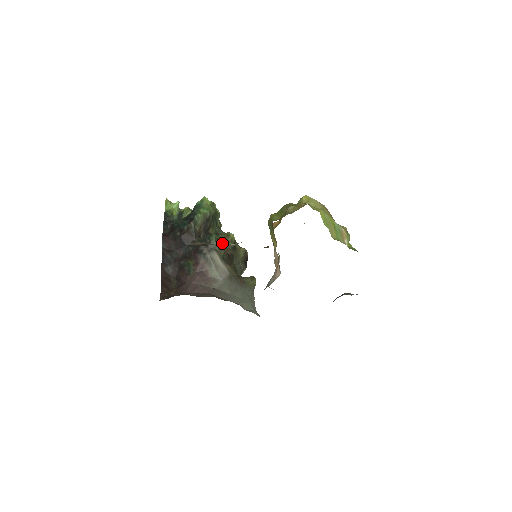
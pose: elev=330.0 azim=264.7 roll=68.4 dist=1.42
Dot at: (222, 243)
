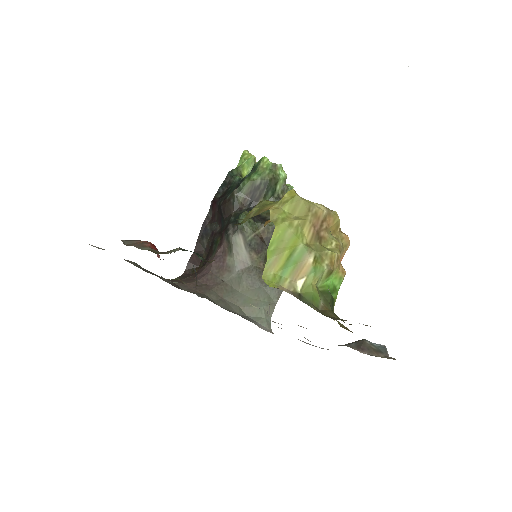
Dot at: (258, 223)
